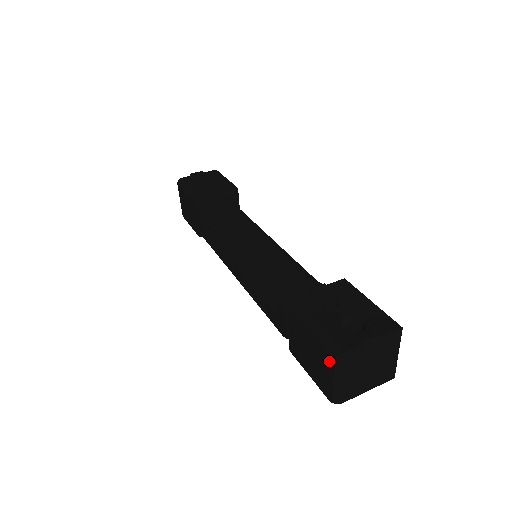
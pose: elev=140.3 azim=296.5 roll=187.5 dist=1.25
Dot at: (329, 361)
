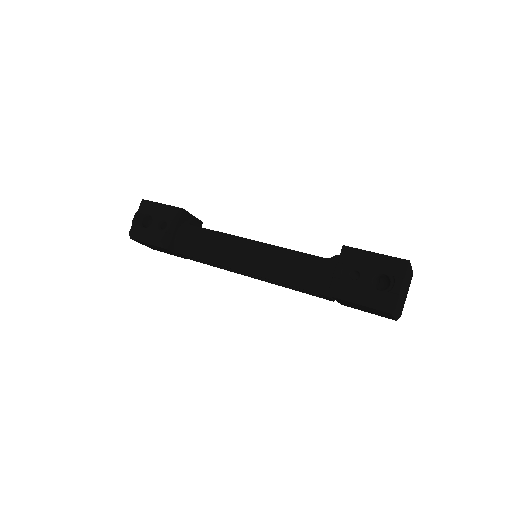
Dot at: (386, 314)
